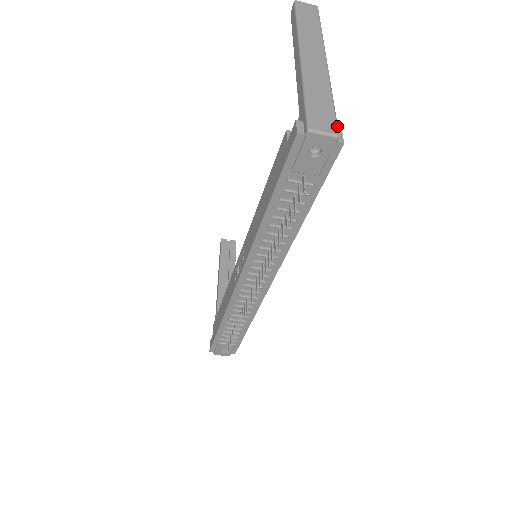
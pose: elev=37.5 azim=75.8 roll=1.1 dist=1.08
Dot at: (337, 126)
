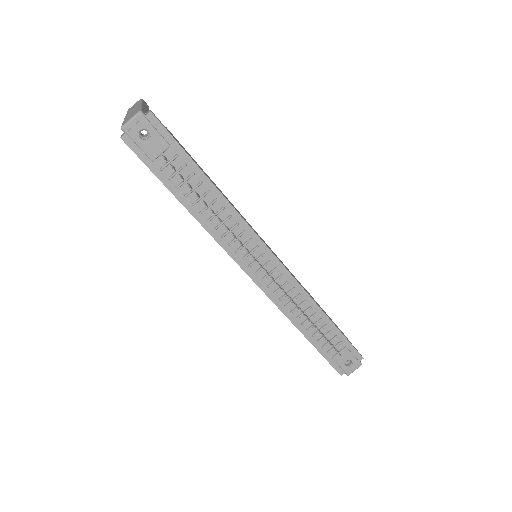
Dot at: occluded
